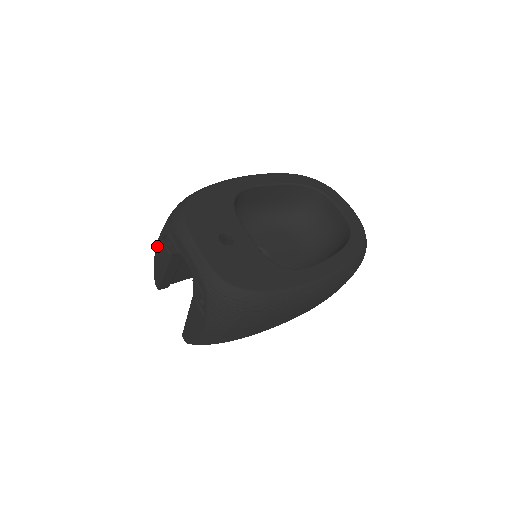
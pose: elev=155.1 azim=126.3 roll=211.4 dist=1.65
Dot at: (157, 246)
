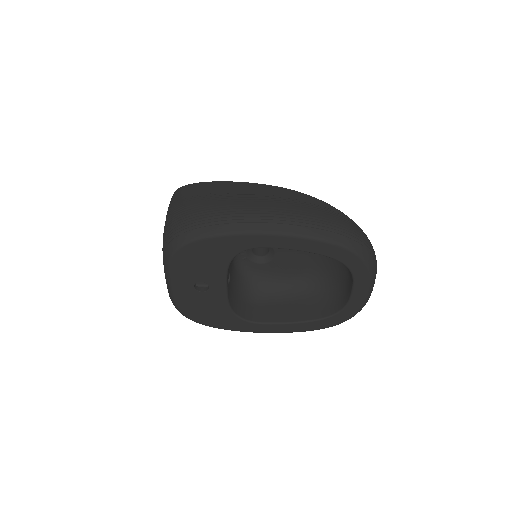
Dot at: (168, 209)
